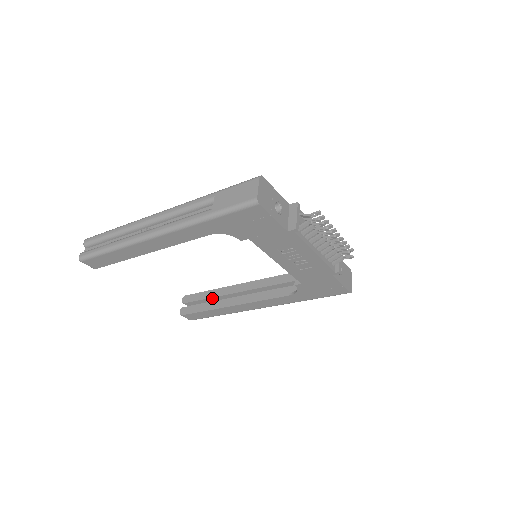
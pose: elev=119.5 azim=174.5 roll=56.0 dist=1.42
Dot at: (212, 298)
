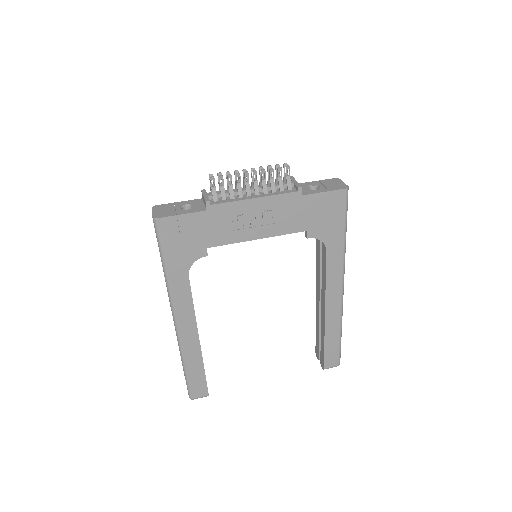
Dot at: (320, 329)
